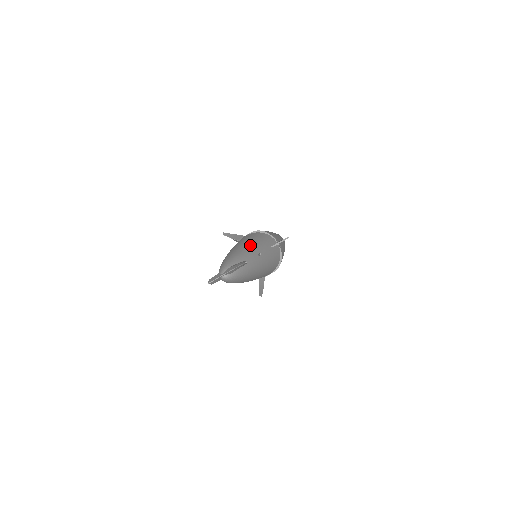
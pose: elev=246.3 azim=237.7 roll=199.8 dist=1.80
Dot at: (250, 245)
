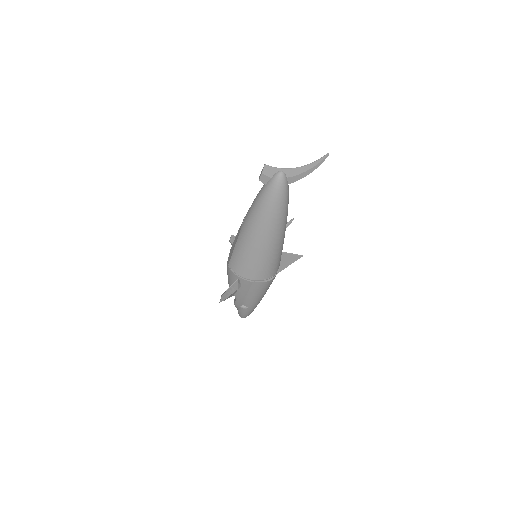
Dot at: occluded
